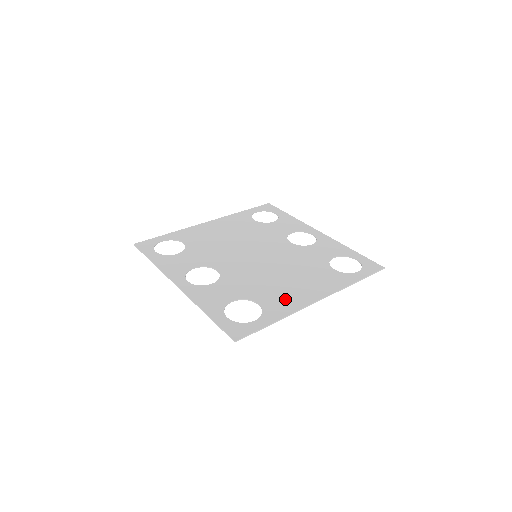
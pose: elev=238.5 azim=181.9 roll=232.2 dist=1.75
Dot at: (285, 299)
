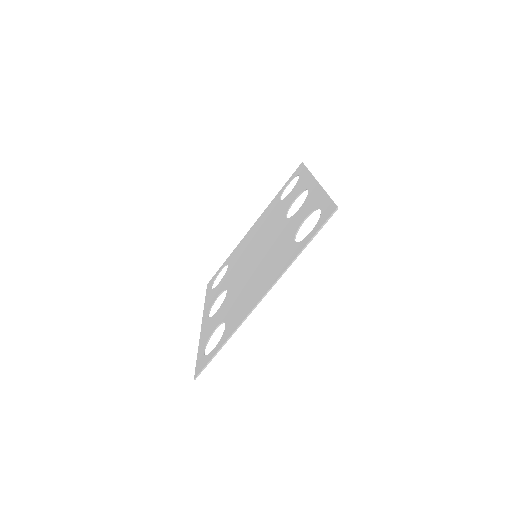
Dot at: (241, 311)
